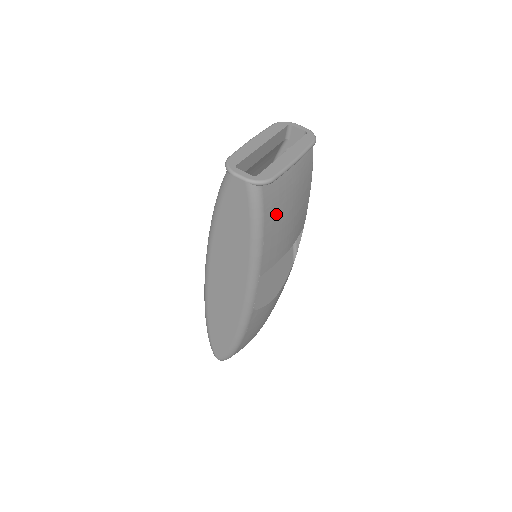
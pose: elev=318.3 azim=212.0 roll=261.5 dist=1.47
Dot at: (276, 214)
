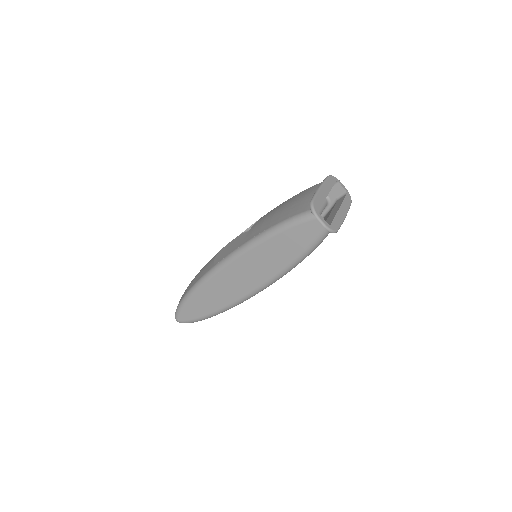
Dot at: occluded
